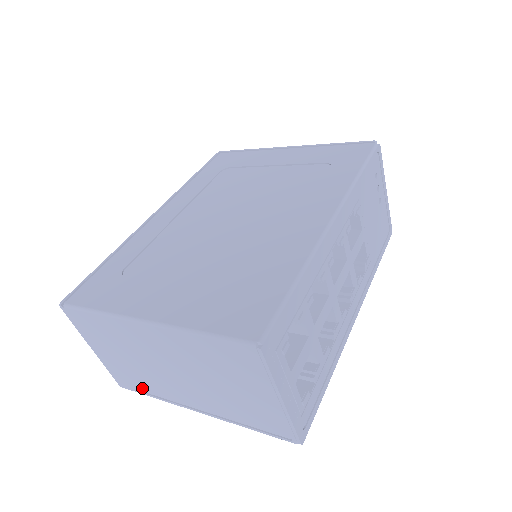
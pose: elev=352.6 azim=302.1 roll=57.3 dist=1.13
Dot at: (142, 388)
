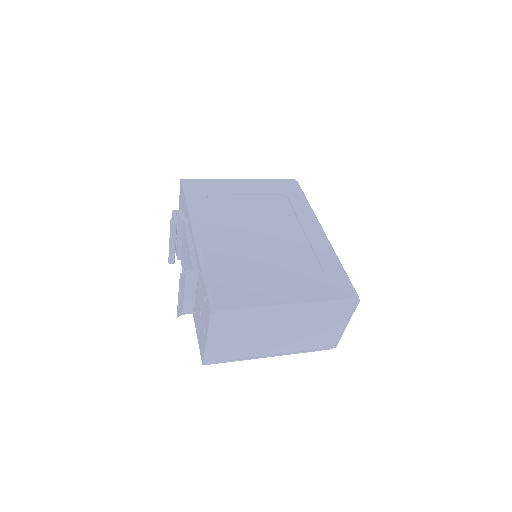
Dot at: (230, 357)
